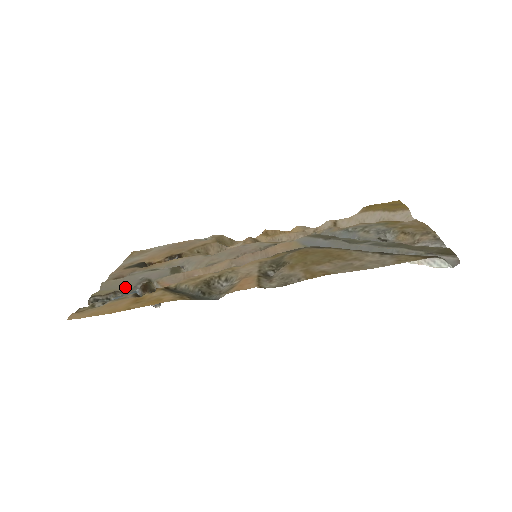
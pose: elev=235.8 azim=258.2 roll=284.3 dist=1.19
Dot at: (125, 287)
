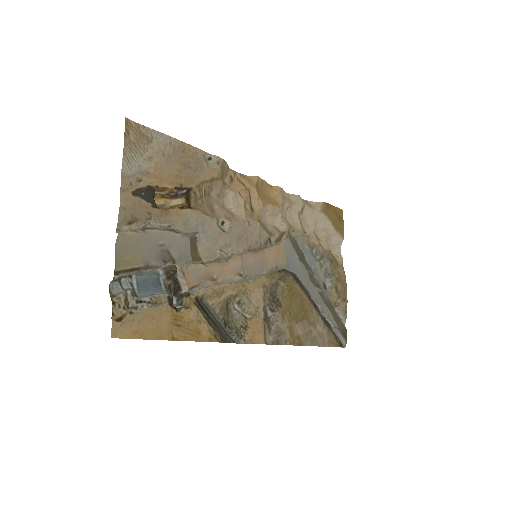
Dot at: (143, 252)
